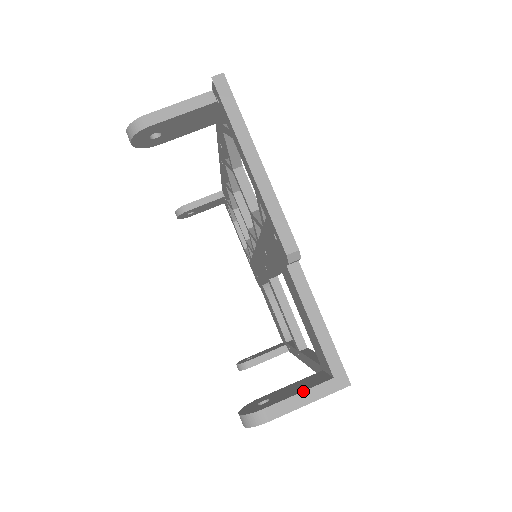
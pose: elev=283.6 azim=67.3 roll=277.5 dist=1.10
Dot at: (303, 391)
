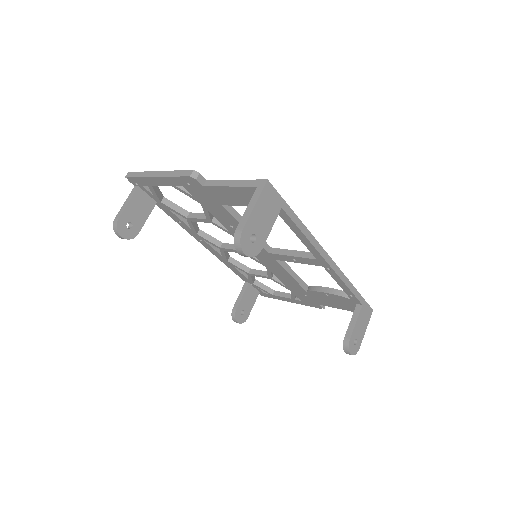
Dot at: (248, 205)
